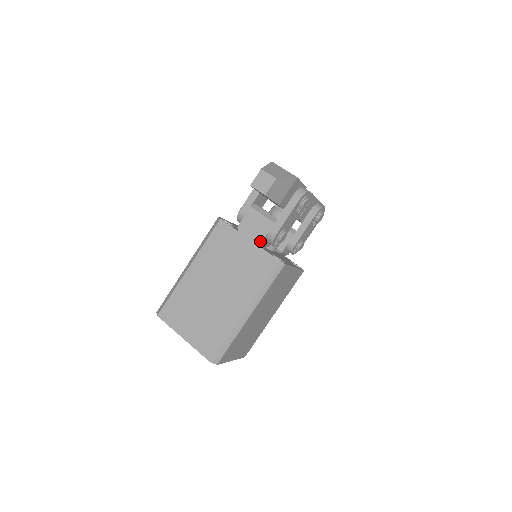
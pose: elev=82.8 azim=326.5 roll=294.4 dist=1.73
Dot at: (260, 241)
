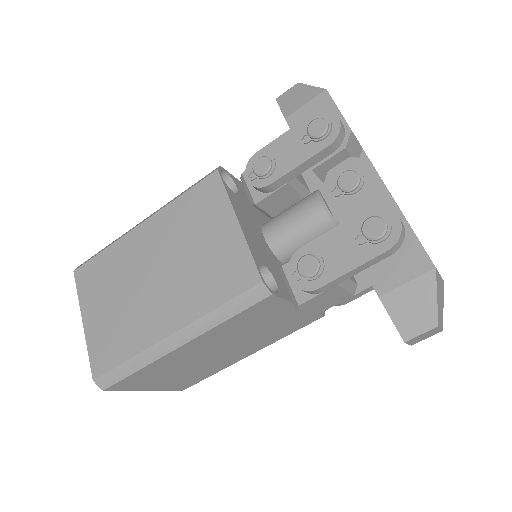
Dot at: occluded
